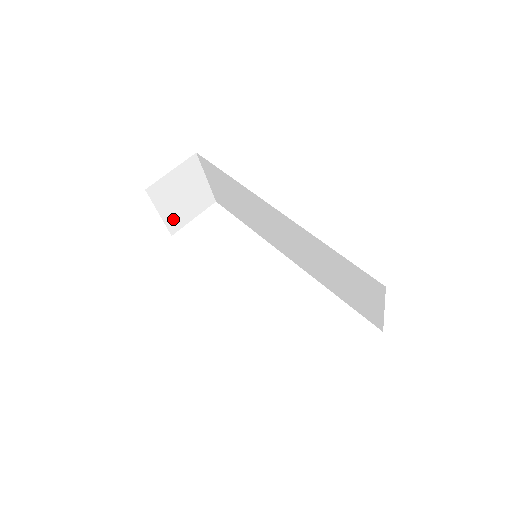
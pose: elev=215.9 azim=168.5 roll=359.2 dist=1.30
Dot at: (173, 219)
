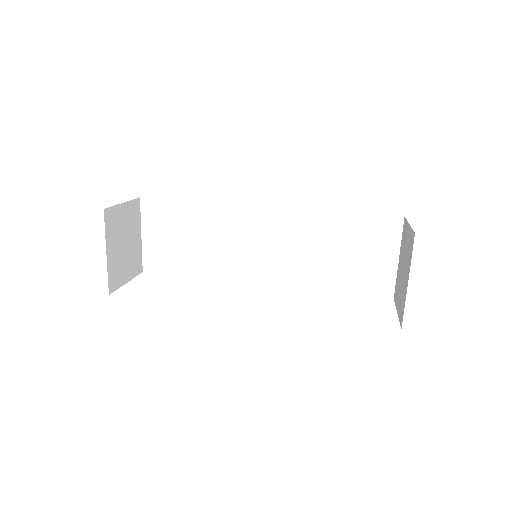
Dot at: (113, 270)
